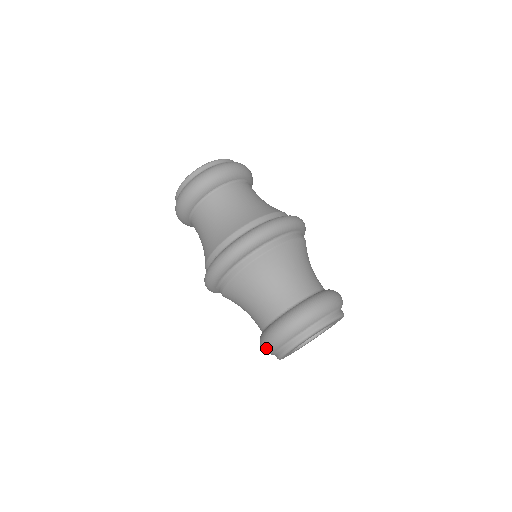
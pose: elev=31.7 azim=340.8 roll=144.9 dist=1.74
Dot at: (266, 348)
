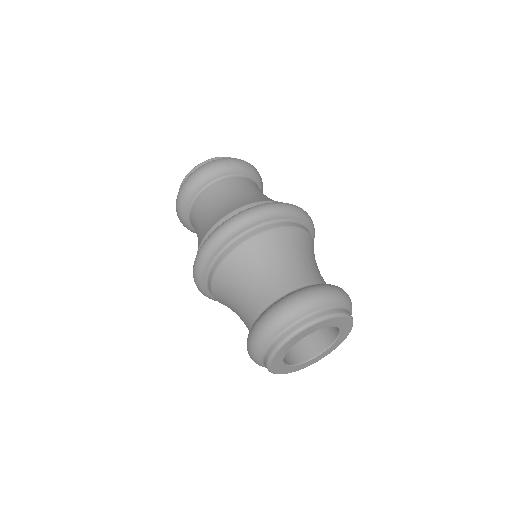
Dot at: occluded
